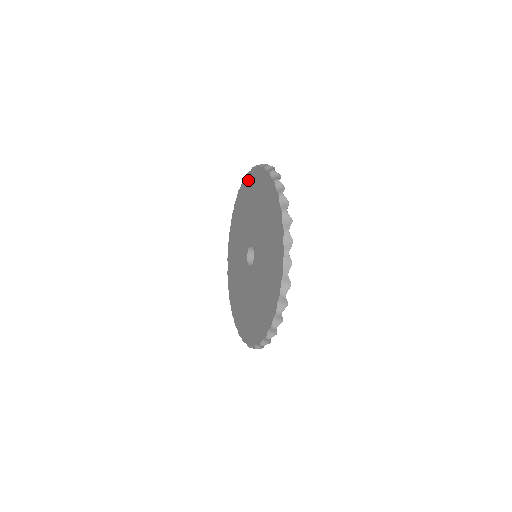
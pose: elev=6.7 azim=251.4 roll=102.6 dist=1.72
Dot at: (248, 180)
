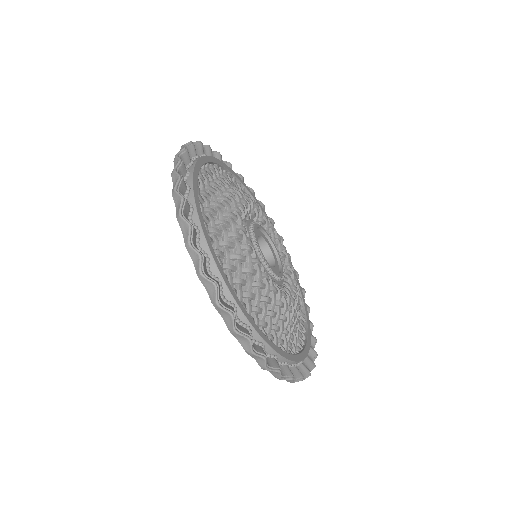
Dot at: occluded
